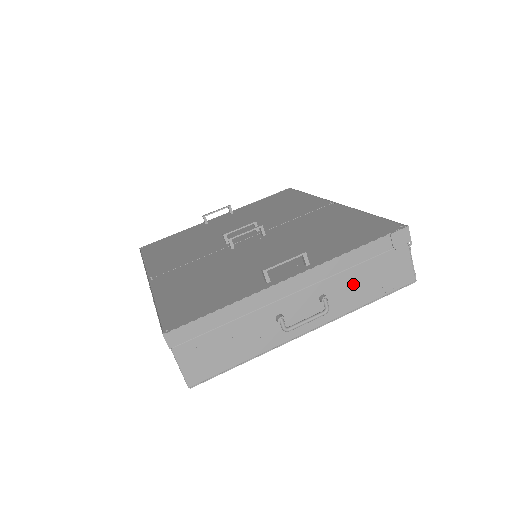
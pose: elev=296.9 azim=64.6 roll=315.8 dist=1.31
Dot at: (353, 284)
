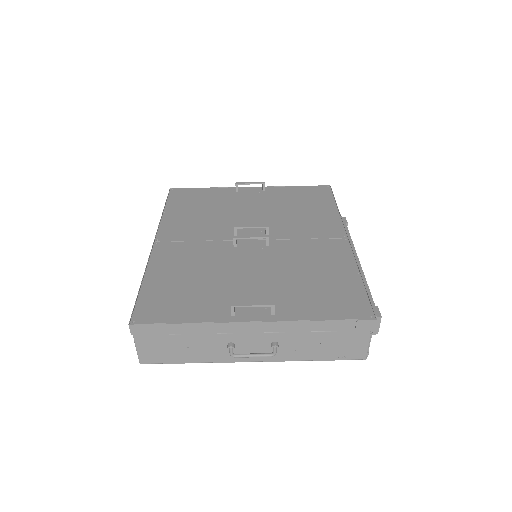
Dot at: (306, 343)
